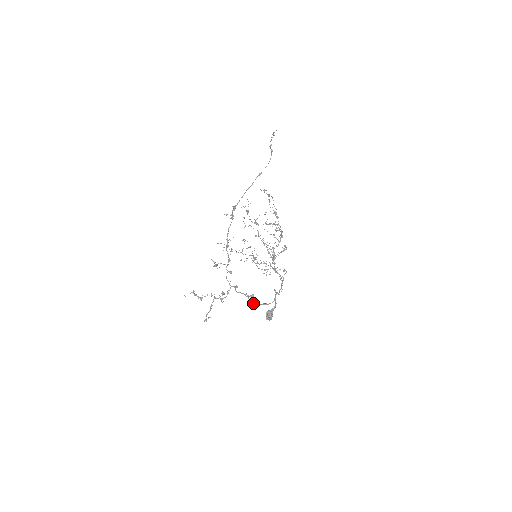
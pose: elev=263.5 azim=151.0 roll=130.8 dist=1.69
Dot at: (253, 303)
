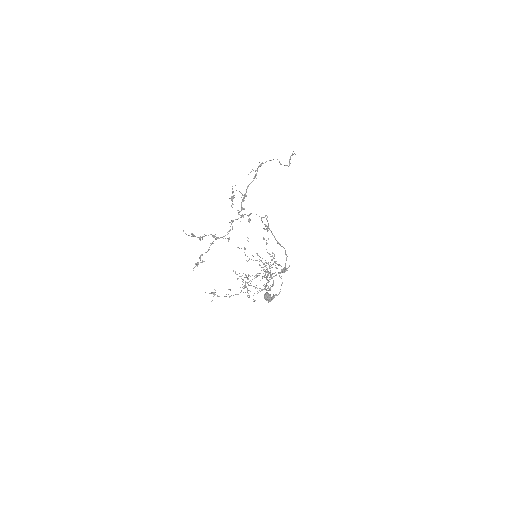
Dot at: (268, 225)
